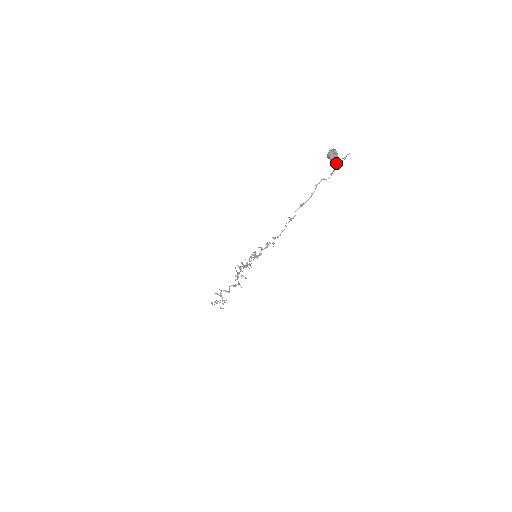
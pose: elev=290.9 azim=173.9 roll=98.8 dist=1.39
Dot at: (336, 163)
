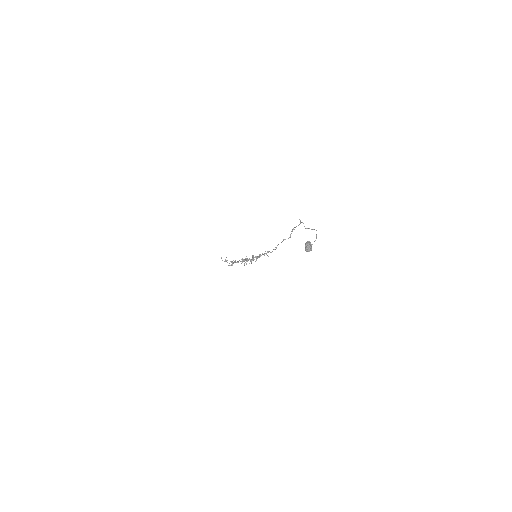
Dot at: occluded
